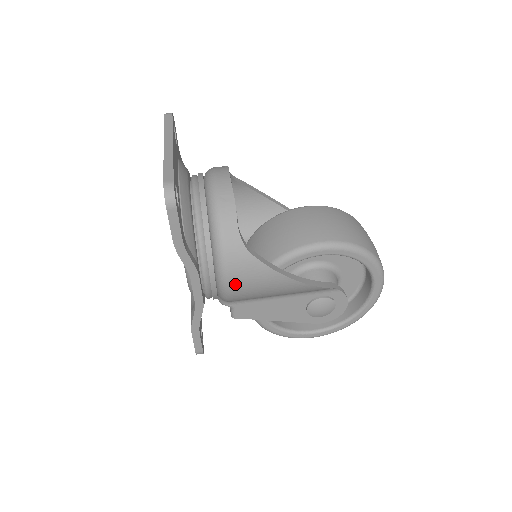
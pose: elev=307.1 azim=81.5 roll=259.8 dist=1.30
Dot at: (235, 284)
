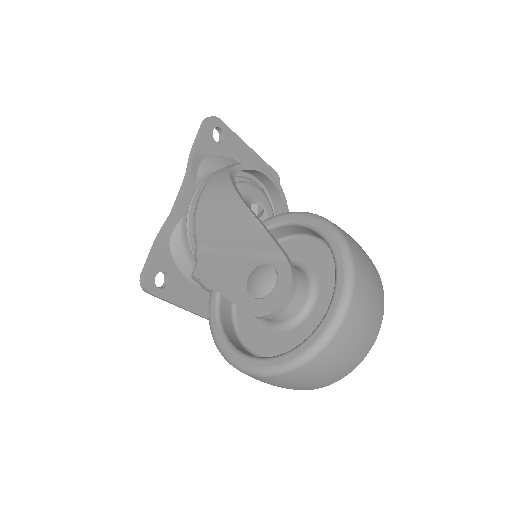
Dot at: (204, 199)
